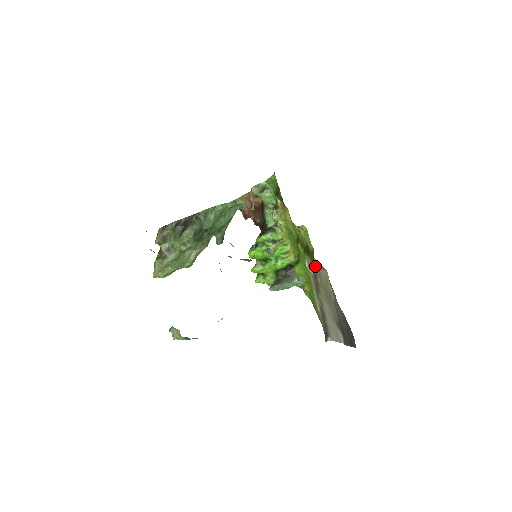
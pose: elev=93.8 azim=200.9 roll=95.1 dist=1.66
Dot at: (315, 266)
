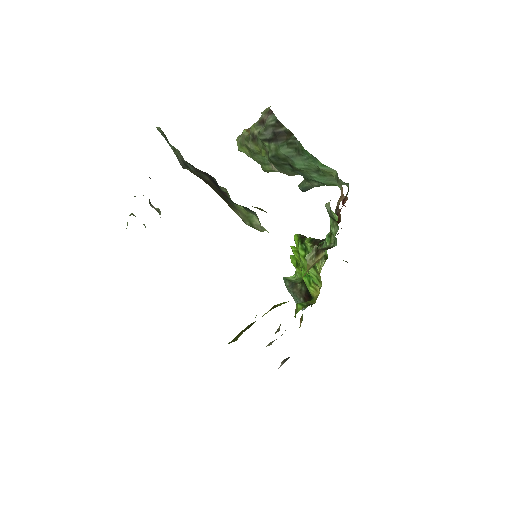
Dot at: occluded
